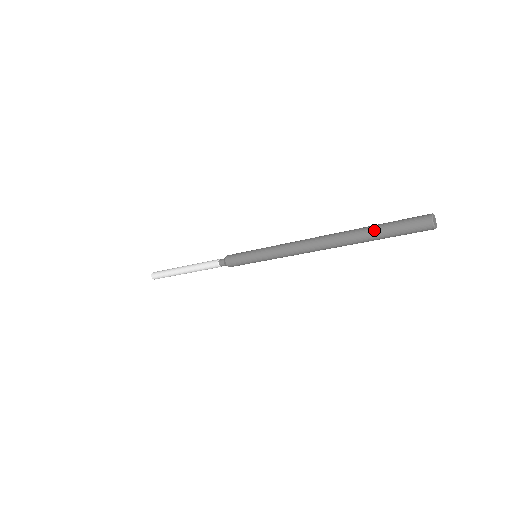
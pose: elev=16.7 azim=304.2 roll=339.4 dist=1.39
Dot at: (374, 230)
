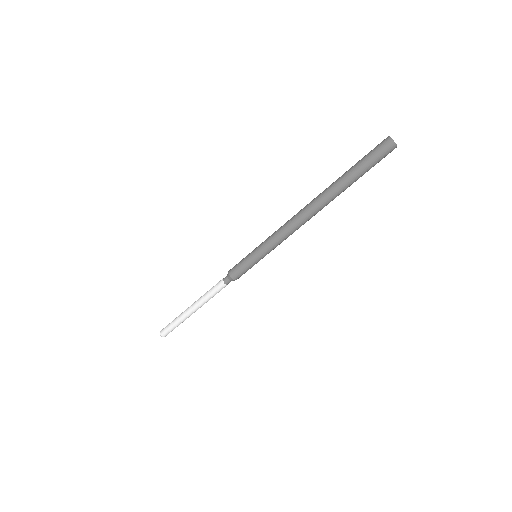
Dot at: (349, 173)
